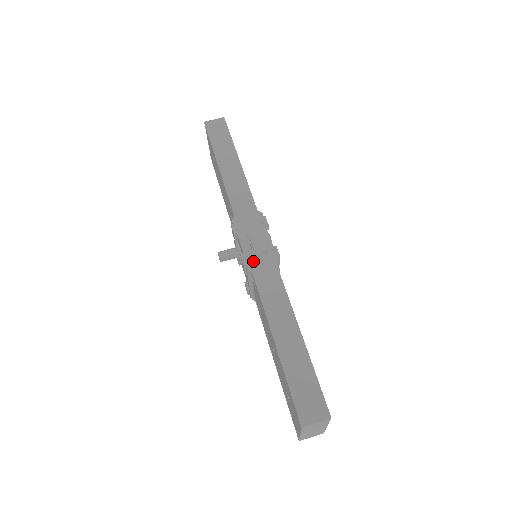
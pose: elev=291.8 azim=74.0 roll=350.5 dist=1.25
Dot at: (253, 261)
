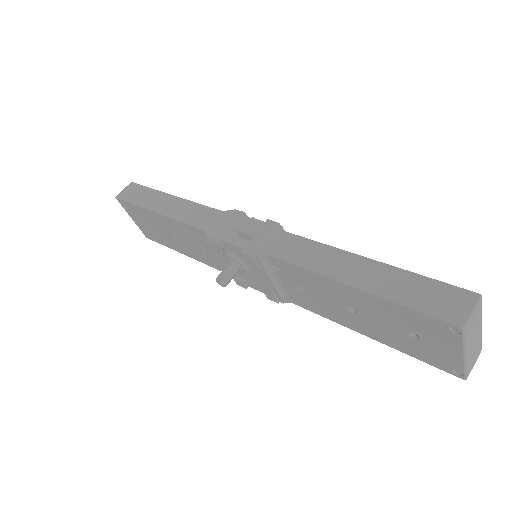
Dot at: (257, 246)
